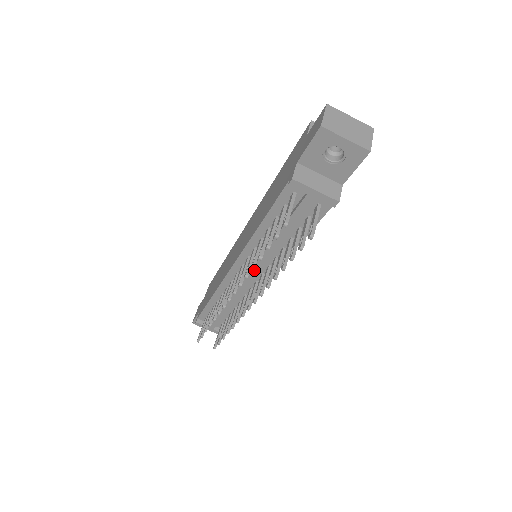
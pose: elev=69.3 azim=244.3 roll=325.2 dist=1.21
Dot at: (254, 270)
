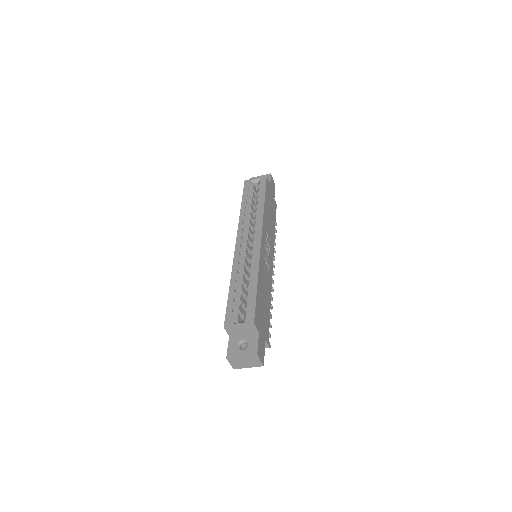
Dot at: occluded
